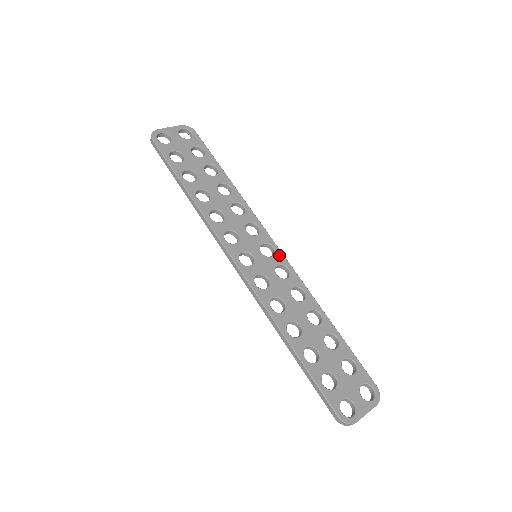
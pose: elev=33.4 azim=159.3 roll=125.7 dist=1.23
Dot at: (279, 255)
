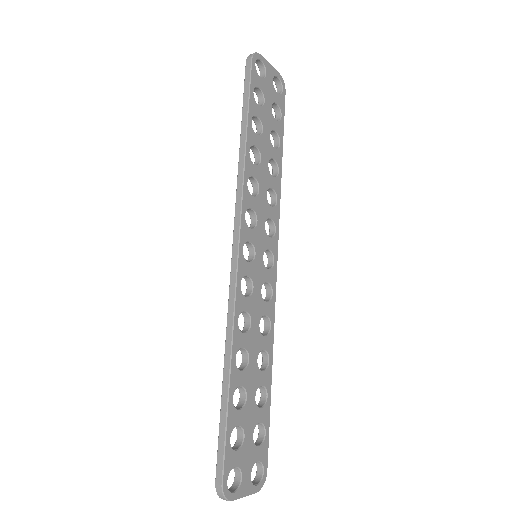
Dot at: (274, 273)
